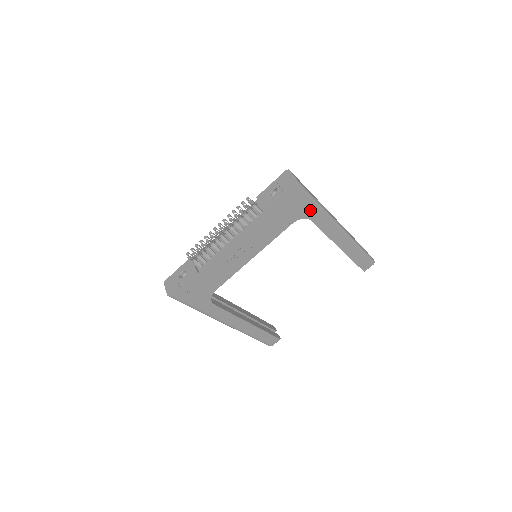
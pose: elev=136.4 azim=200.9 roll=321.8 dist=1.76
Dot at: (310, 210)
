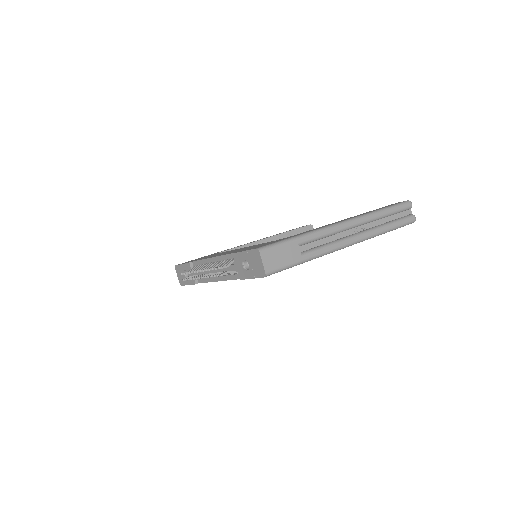
Dot at: occluded
